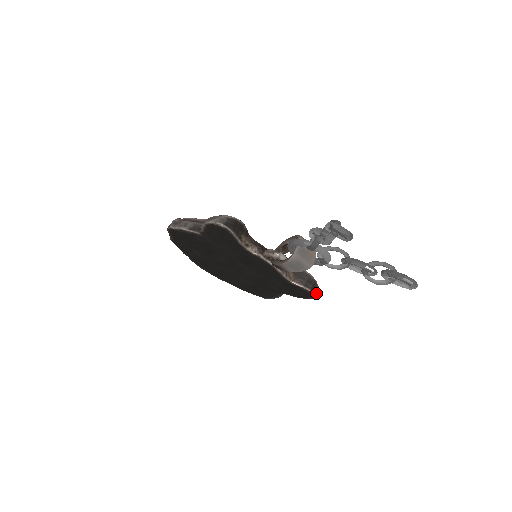
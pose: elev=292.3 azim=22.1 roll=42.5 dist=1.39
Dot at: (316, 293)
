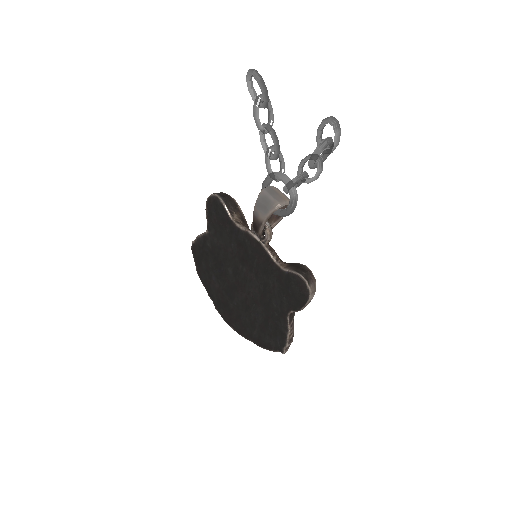
Dot at: (311, 286)
